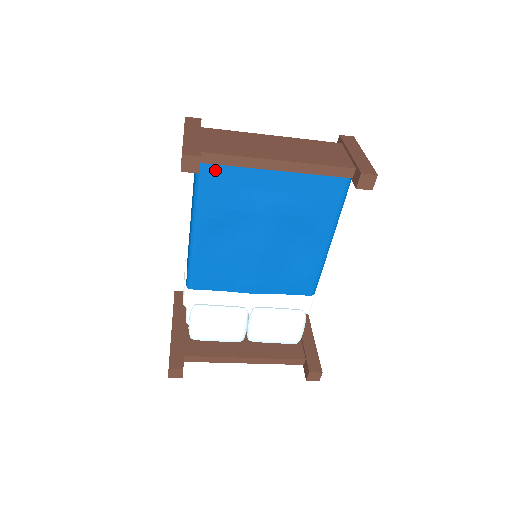
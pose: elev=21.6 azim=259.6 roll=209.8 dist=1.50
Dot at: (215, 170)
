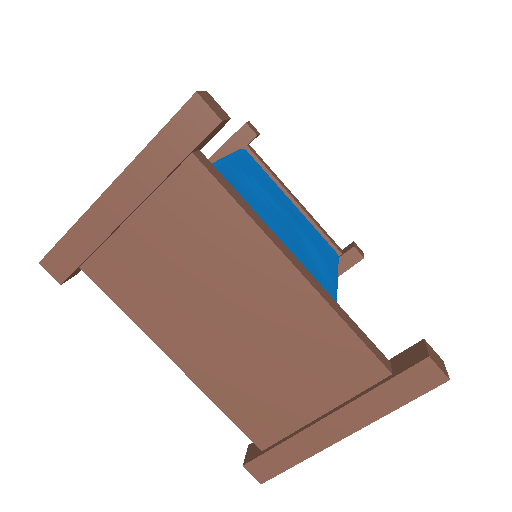
Dot at: (252, 161)
